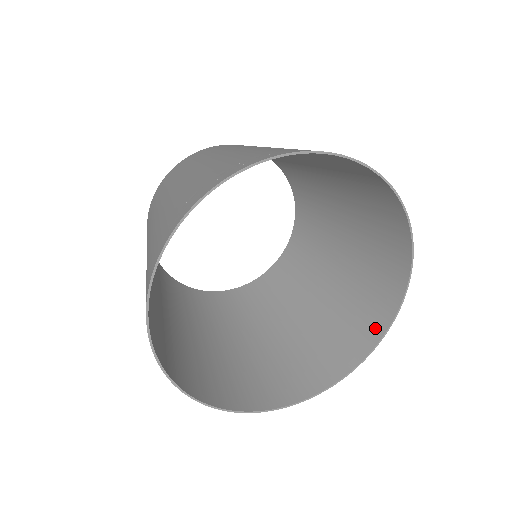
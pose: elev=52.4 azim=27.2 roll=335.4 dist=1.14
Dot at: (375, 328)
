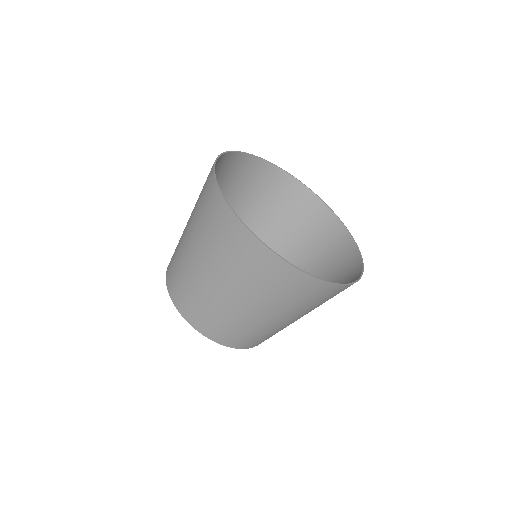
Dot at: (346, 243)
